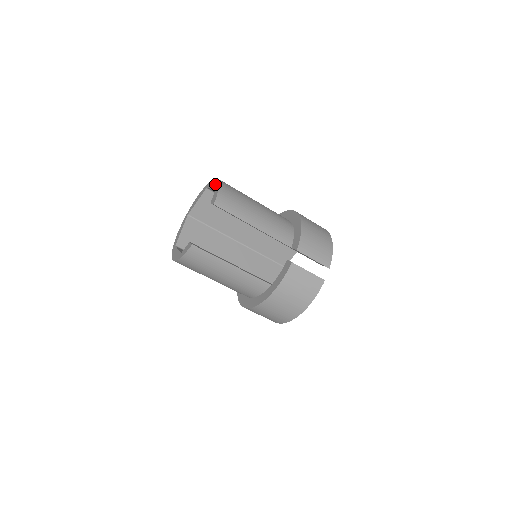
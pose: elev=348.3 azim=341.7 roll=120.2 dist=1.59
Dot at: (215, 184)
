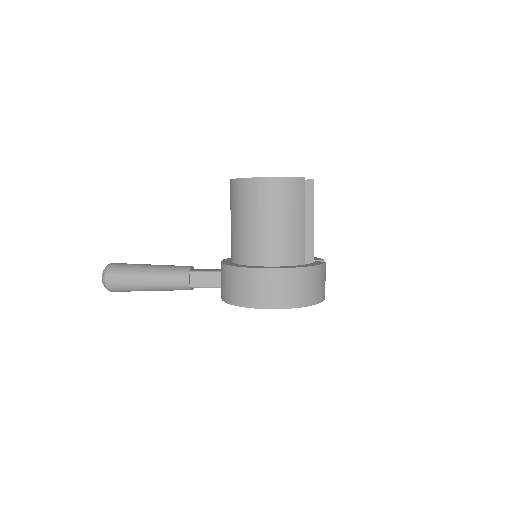
Dot at: occluded
